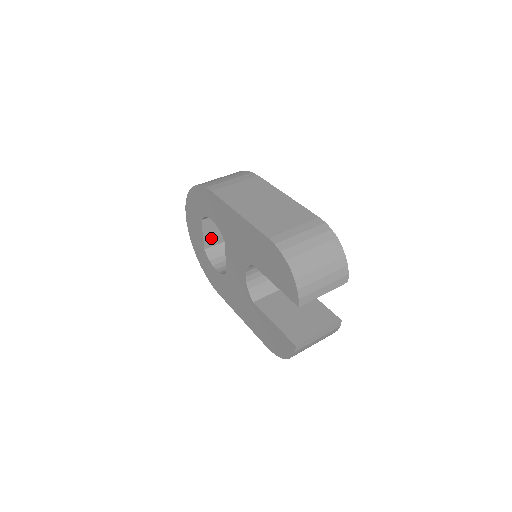
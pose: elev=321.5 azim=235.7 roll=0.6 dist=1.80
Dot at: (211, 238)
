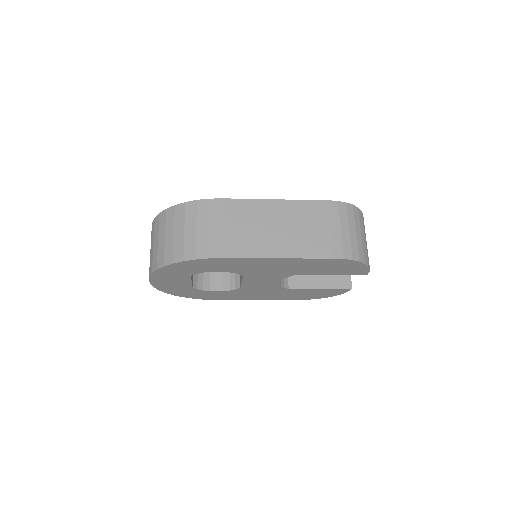
Dot at: (192, 275)
